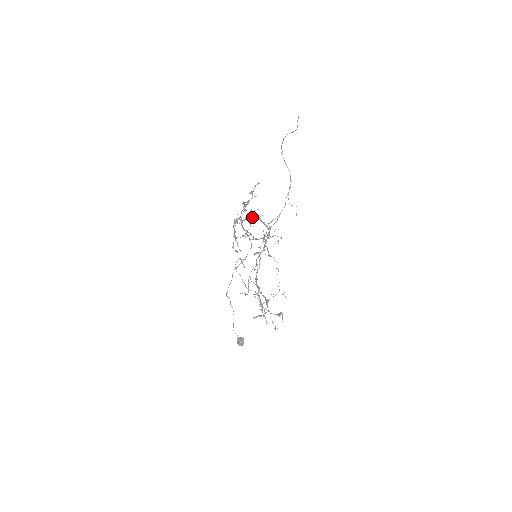
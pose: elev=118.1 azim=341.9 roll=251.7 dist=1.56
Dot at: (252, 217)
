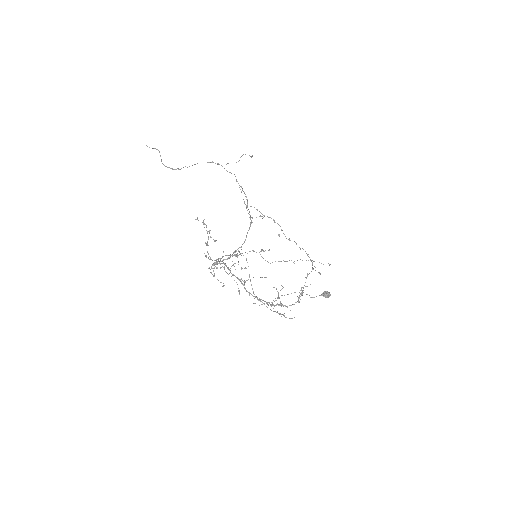
Dot at: occluded
